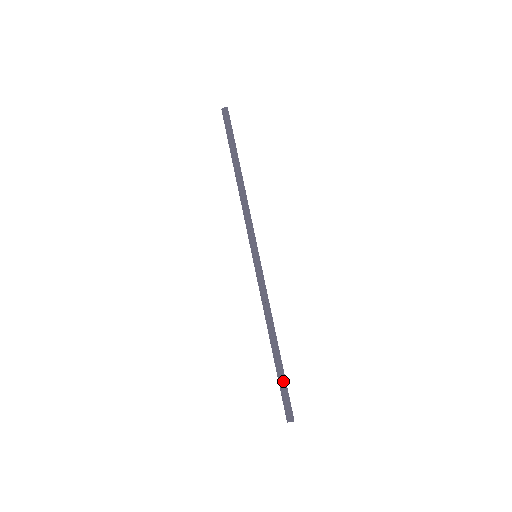
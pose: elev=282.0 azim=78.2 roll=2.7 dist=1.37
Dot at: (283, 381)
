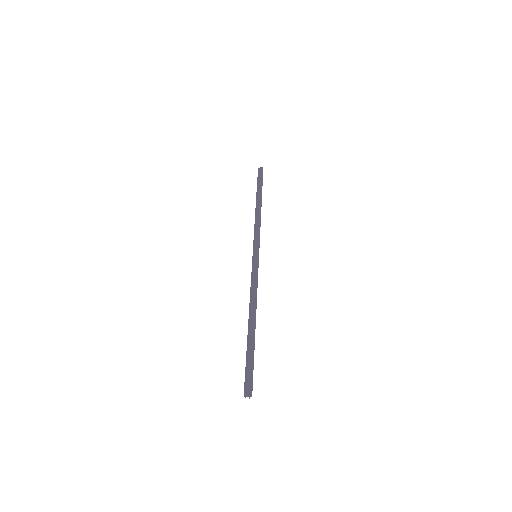
Dot at: (251, 355)
